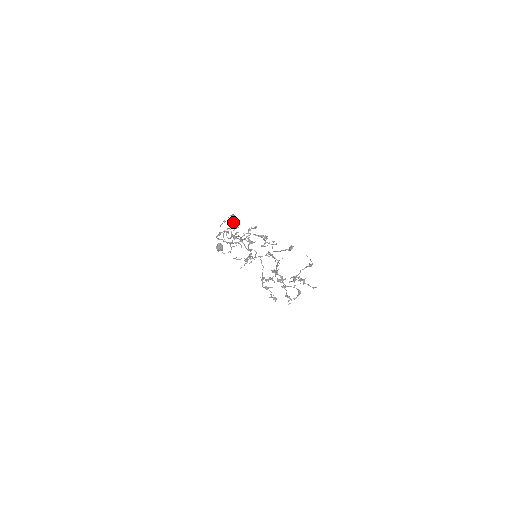
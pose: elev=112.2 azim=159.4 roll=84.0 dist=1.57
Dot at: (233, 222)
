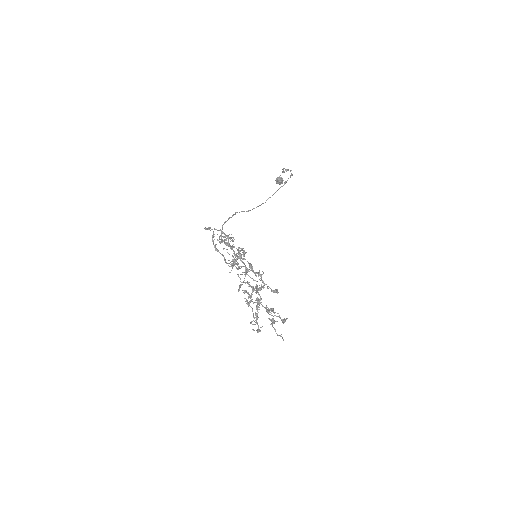
Dot at: (270, 197)
